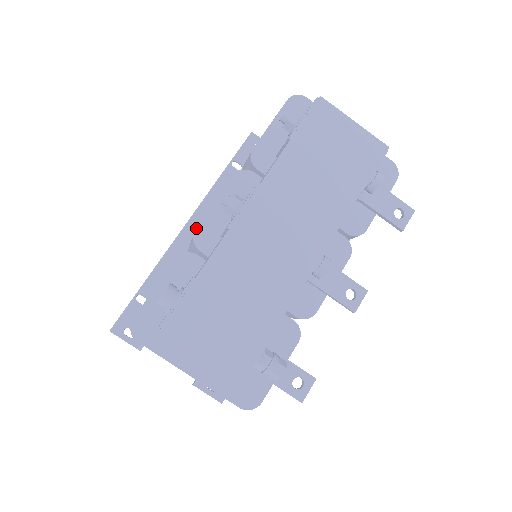
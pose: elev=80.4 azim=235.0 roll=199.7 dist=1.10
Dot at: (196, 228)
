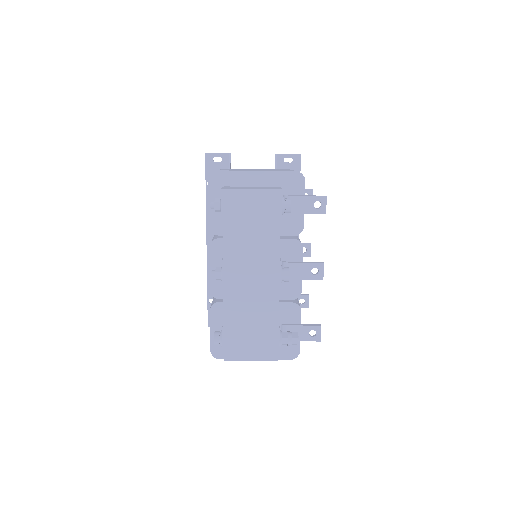
Dot at: (209, 289)
